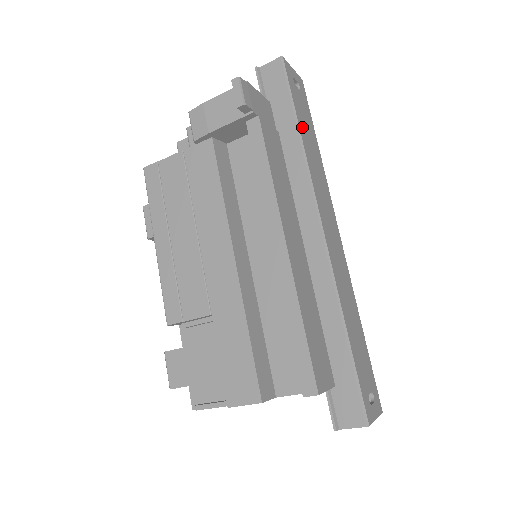
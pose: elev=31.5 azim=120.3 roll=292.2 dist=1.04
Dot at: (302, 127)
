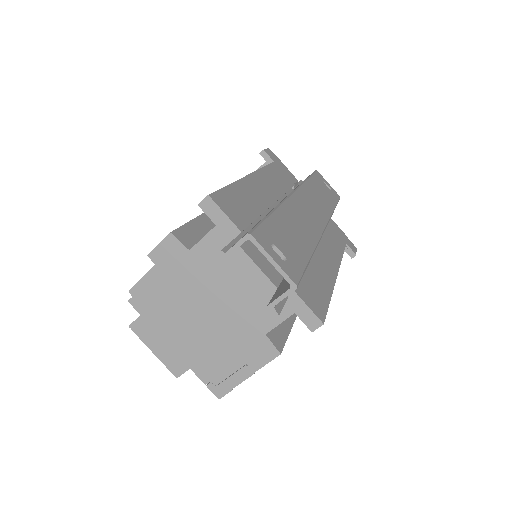
Dot at: (314, 183)
